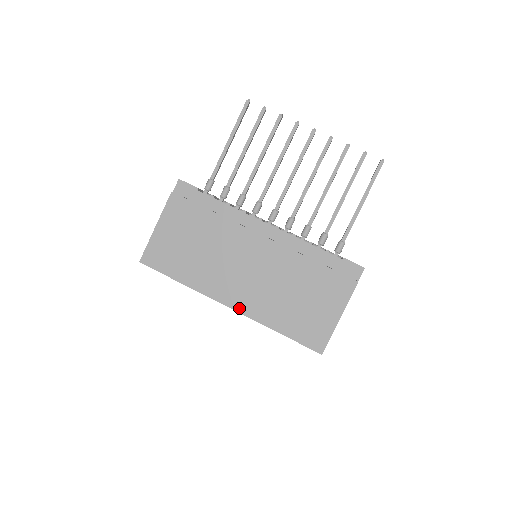
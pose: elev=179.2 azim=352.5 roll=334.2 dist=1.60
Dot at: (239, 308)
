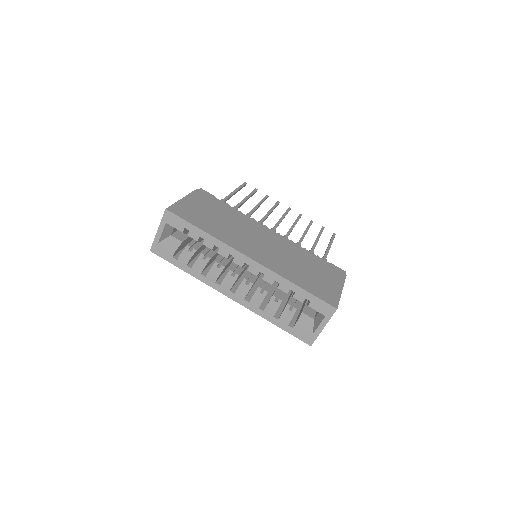
Dot at: (260, 261)
